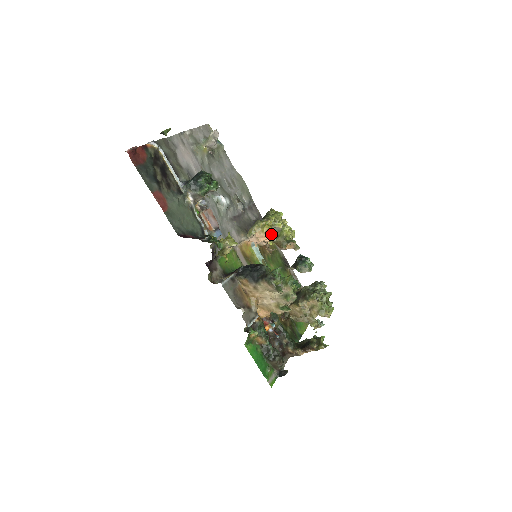
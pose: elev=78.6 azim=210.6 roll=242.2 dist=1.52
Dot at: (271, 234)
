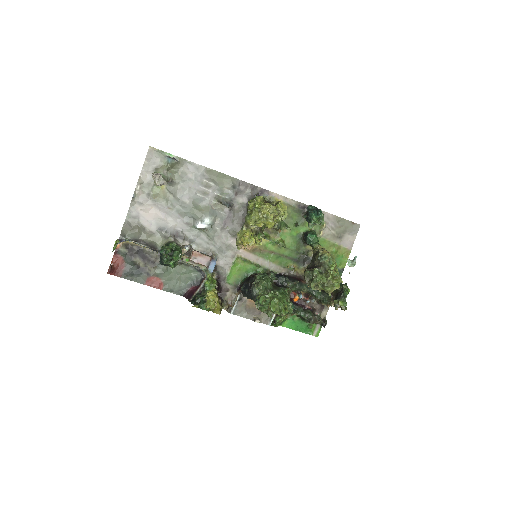
Dot at: (253, 245)
